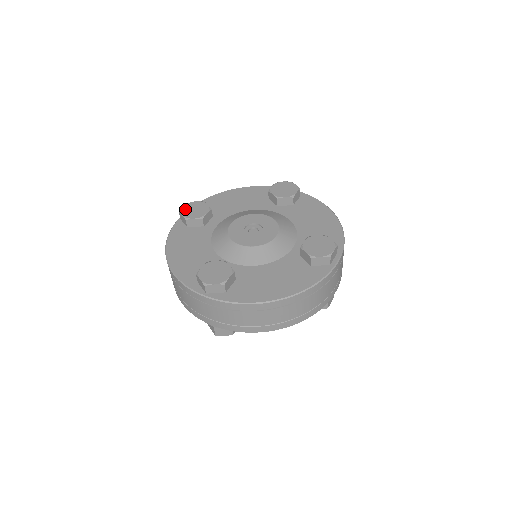
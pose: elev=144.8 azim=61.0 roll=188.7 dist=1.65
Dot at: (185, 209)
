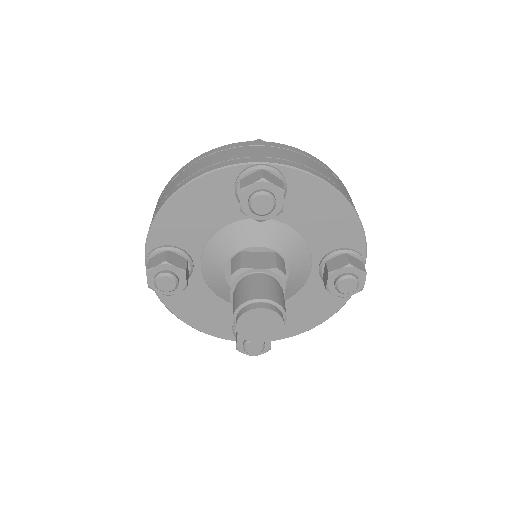
Dot at: occluded
